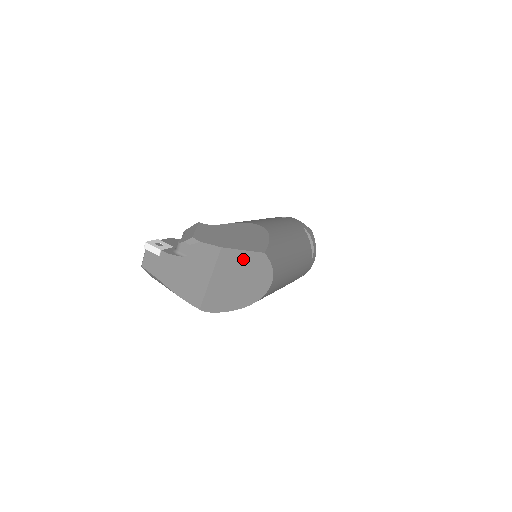
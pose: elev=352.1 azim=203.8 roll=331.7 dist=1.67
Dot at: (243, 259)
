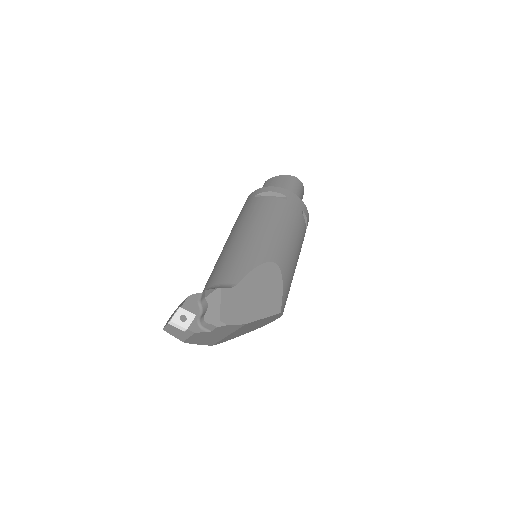
Dot at: occluded
